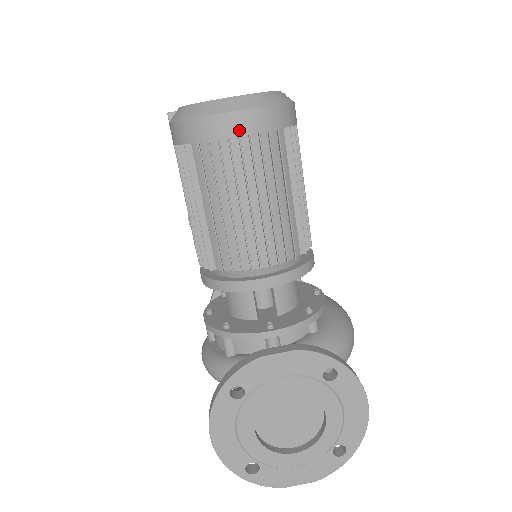
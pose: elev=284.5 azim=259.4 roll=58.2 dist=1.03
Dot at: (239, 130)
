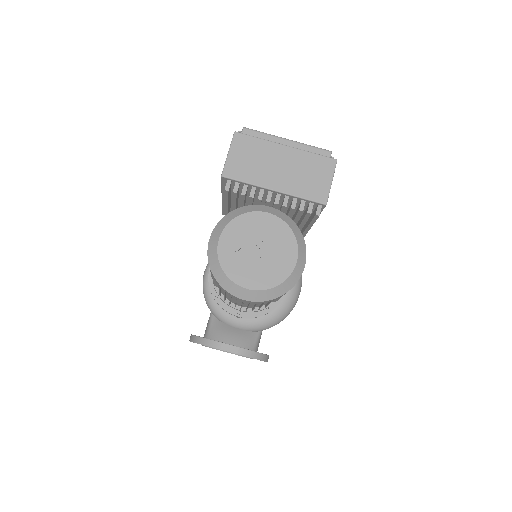
Dot at: (245, 301)
